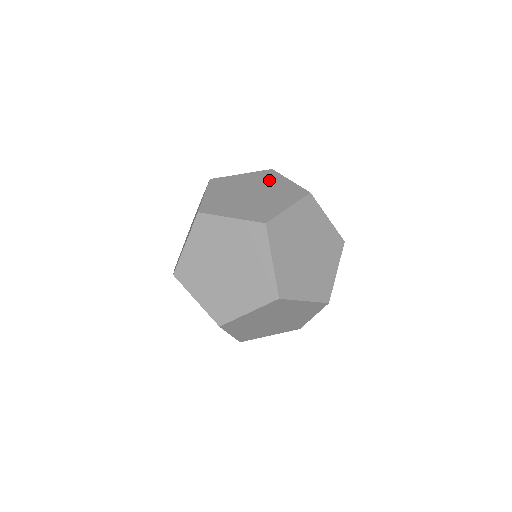
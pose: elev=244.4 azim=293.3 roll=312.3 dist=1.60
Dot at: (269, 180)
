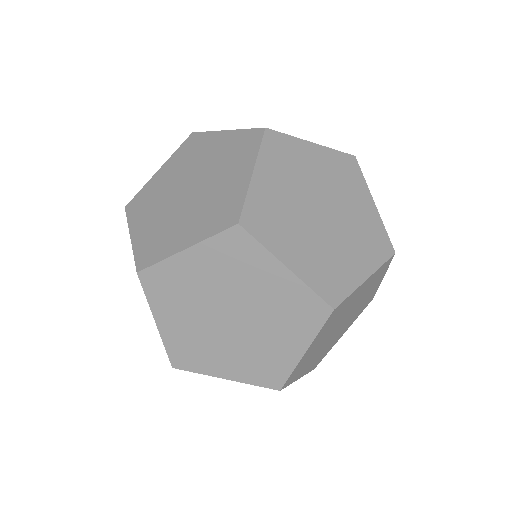
Dot at: (199, 151)
